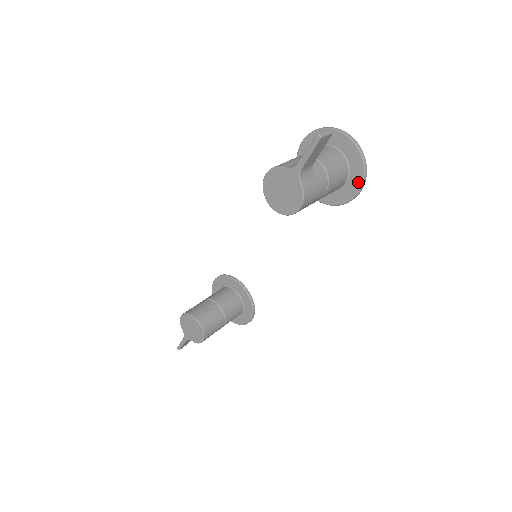
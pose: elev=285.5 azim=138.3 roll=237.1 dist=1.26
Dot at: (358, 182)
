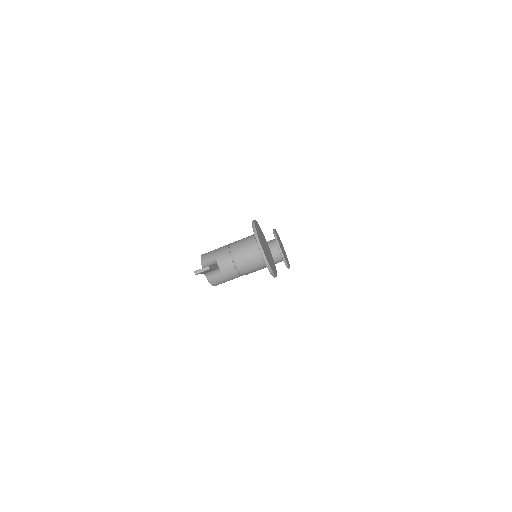
Dot at: occluded
